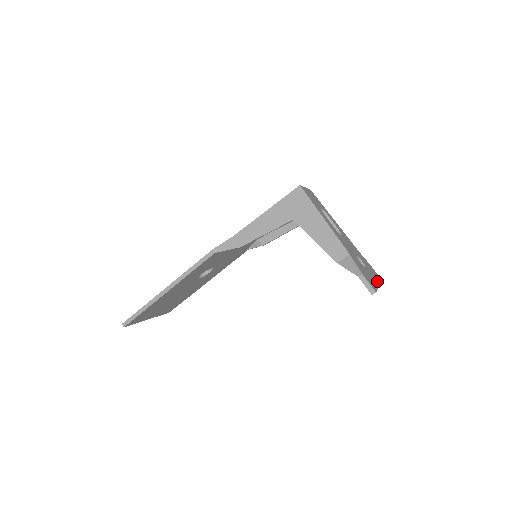
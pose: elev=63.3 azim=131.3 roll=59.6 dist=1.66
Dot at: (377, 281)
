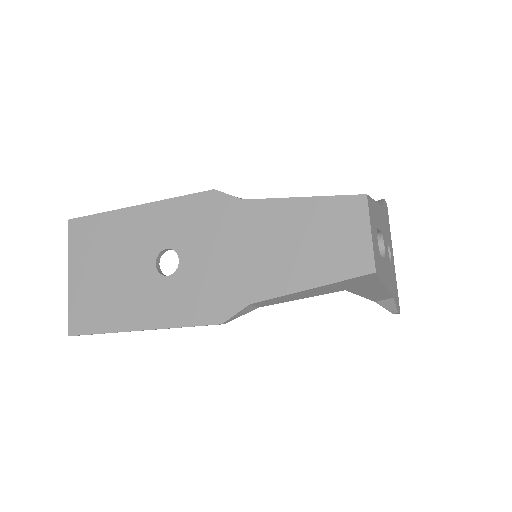
Dot at: (392, 248)
